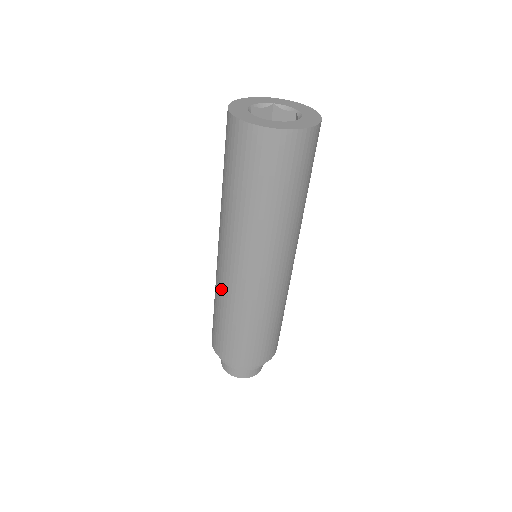
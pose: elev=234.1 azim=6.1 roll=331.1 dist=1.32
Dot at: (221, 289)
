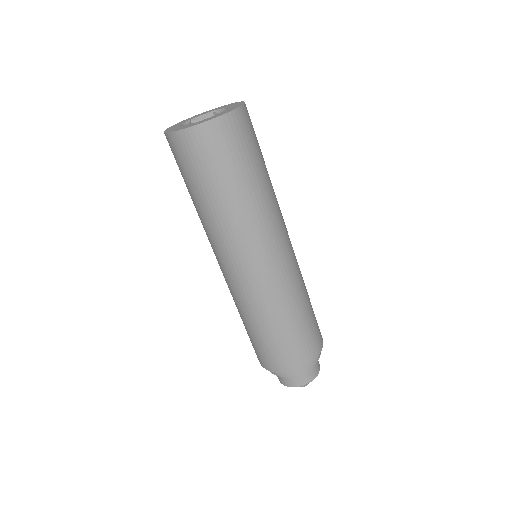
Dot at: (257, 300)
